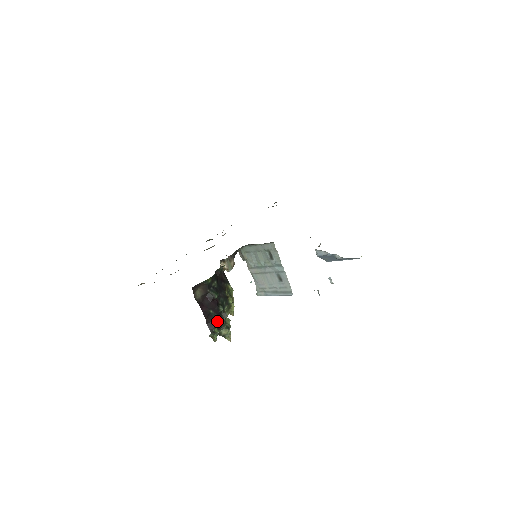
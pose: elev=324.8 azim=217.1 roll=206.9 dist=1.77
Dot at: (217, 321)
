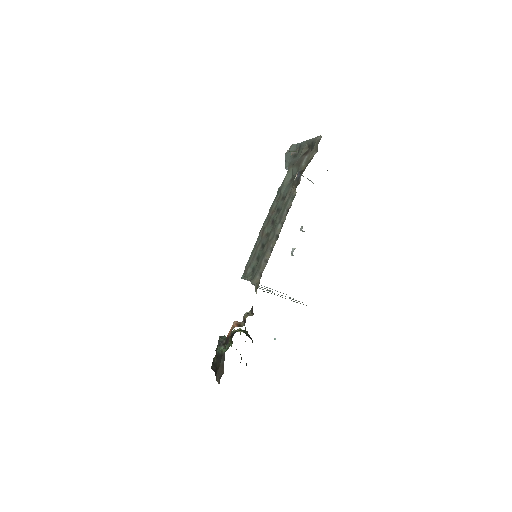
Dot at: occluded
